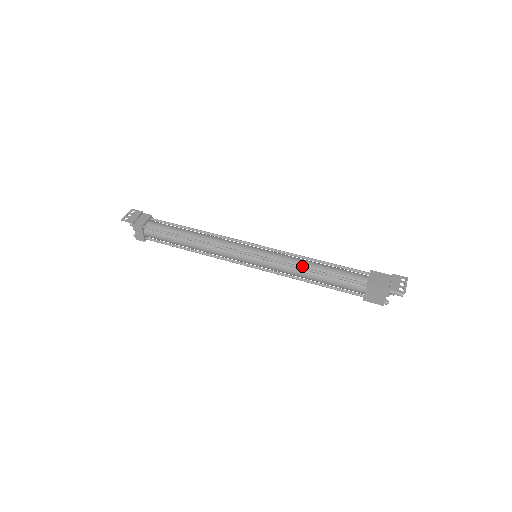
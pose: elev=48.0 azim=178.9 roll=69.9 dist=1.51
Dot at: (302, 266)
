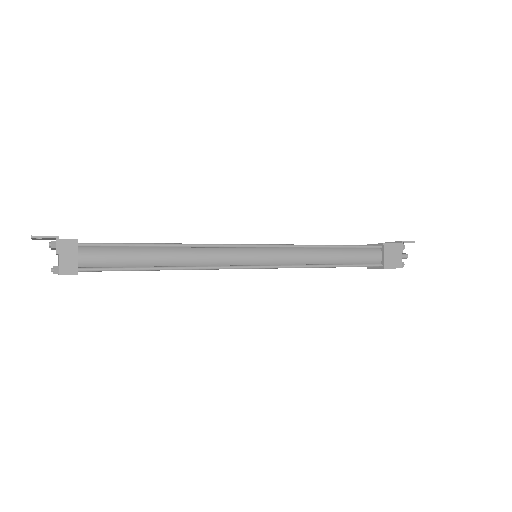
Dot at: (315, 246)
